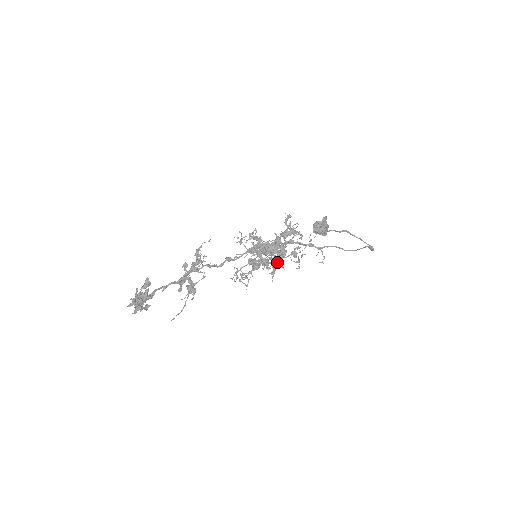
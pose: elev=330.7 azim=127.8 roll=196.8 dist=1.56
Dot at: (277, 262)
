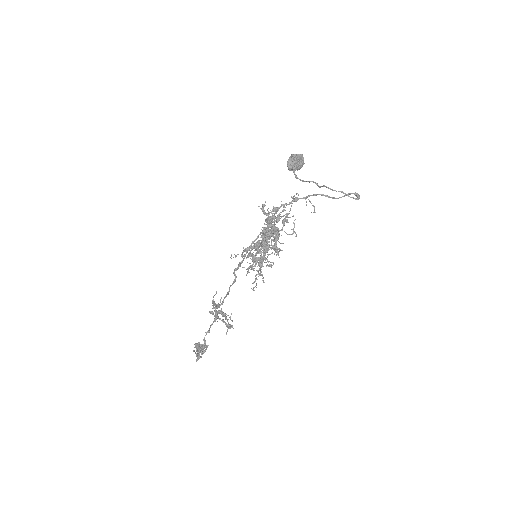
Dot at: (276, 248)
